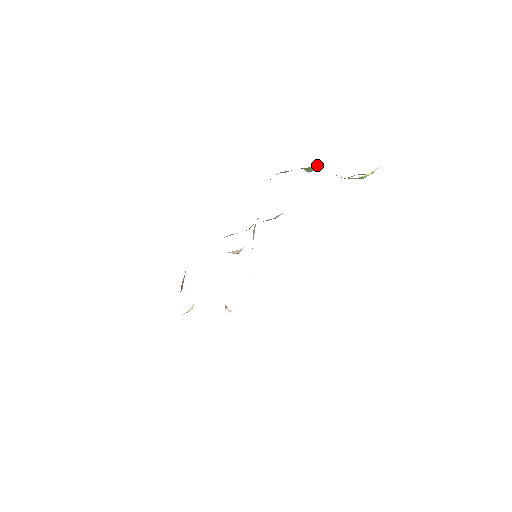
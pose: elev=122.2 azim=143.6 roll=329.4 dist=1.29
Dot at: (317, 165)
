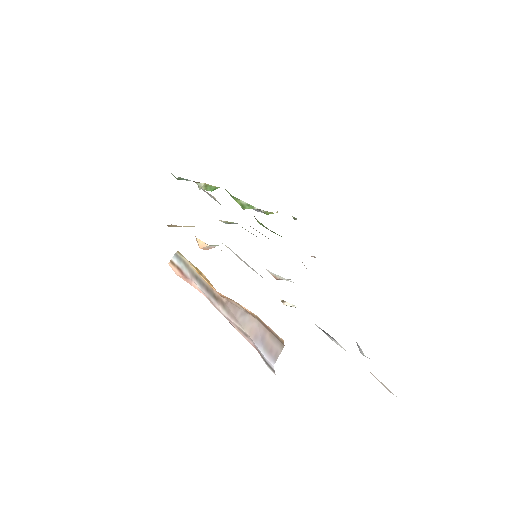
Dot at: occluded
